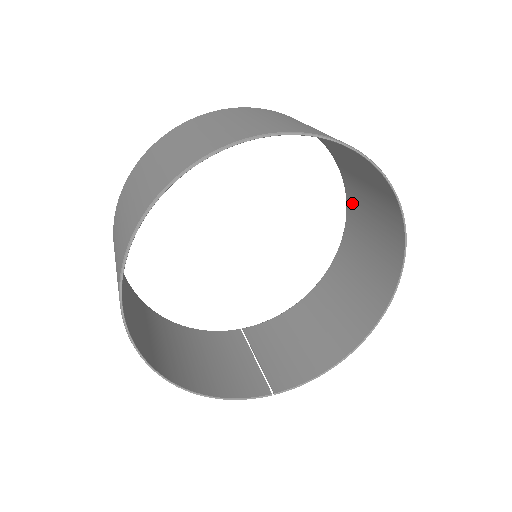
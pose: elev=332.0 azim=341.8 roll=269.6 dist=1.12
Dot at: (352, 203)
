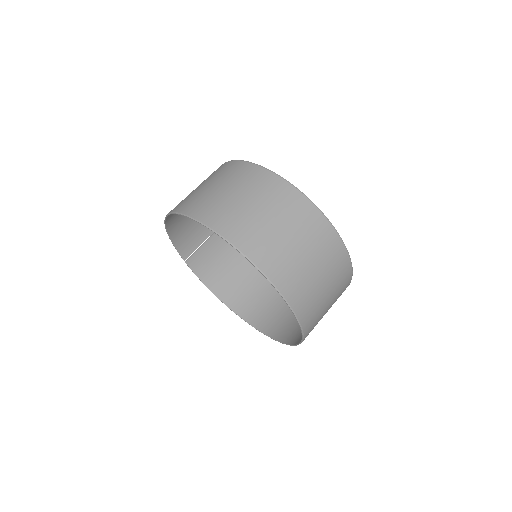
Dot at: occluded
